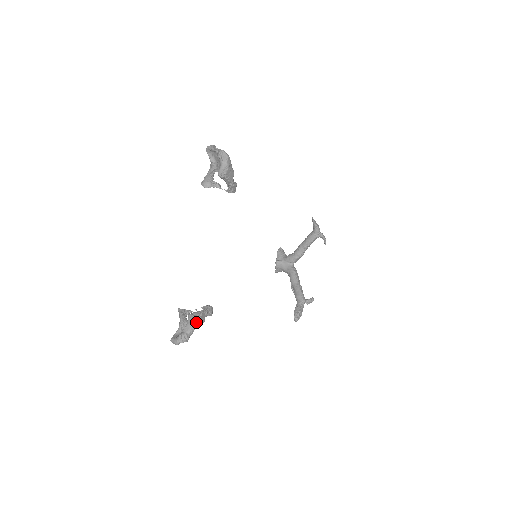
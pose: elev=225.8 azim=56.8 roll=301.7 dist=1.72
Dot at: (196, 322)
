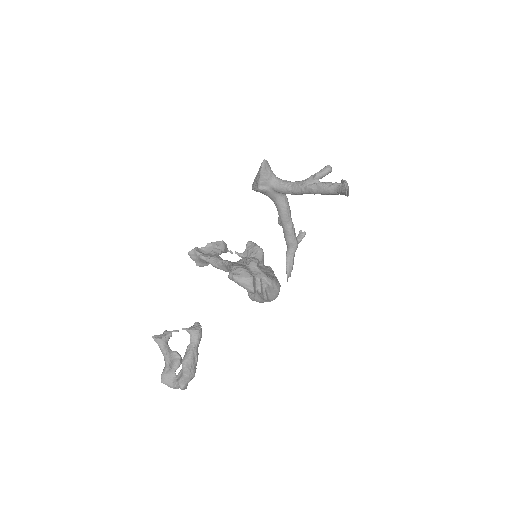
Dot at: (194, 371)
